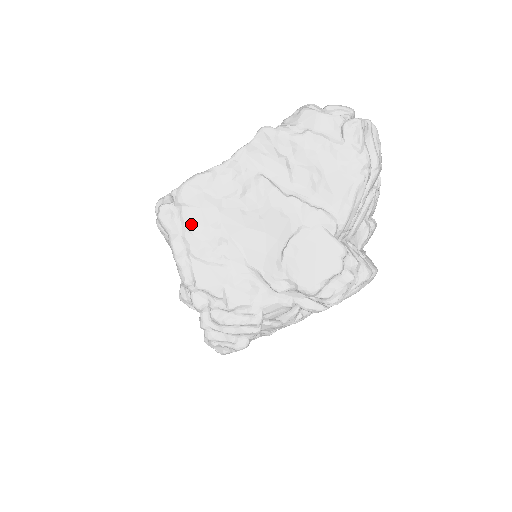
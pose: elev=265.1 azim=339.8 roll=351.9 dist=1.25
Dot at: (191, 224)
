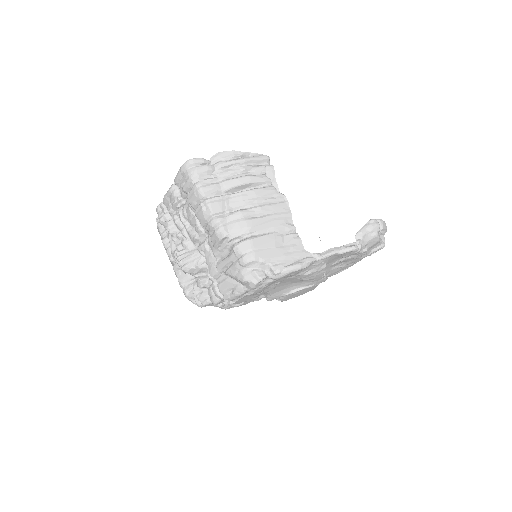
Dot at: (267, 286)
